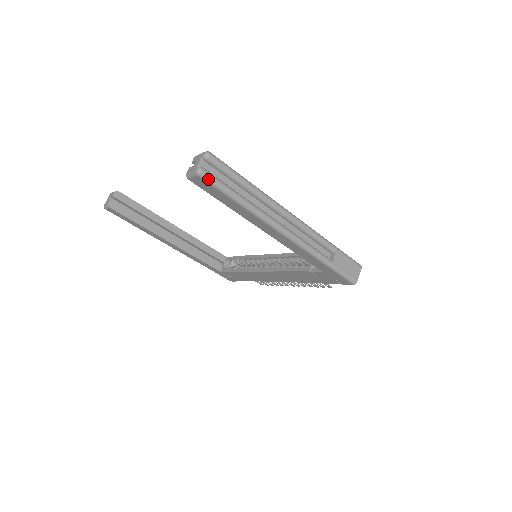
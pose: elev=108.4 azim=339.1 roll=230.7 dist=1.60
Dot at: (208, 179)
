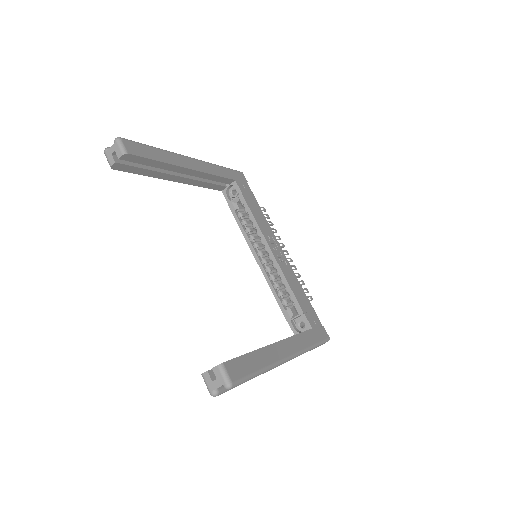
Dot at: occluded
